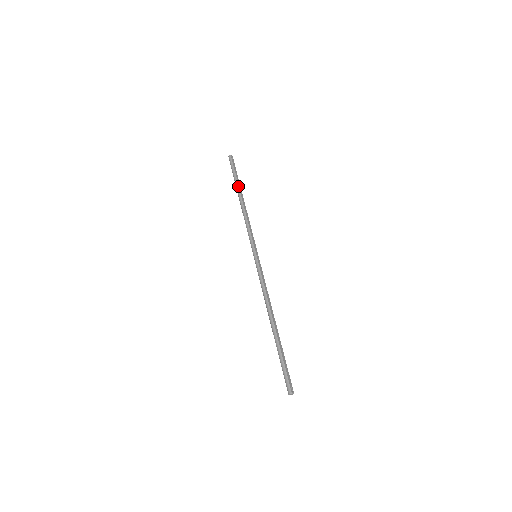
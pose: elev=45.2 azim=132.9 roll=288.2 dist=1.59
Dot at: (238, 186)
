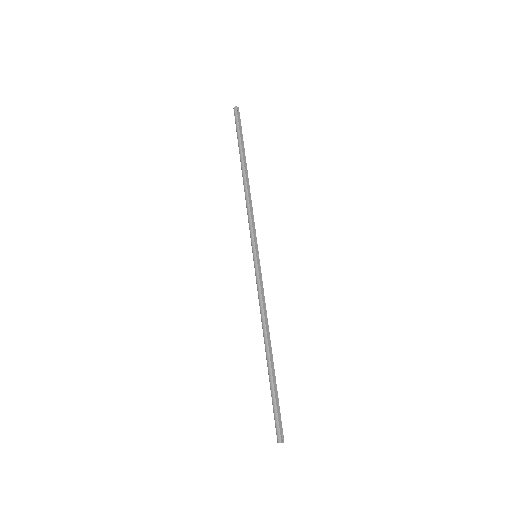
Dot at: (242, 154)
